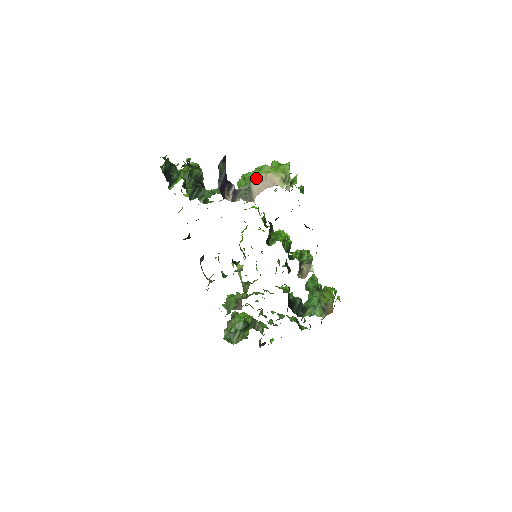
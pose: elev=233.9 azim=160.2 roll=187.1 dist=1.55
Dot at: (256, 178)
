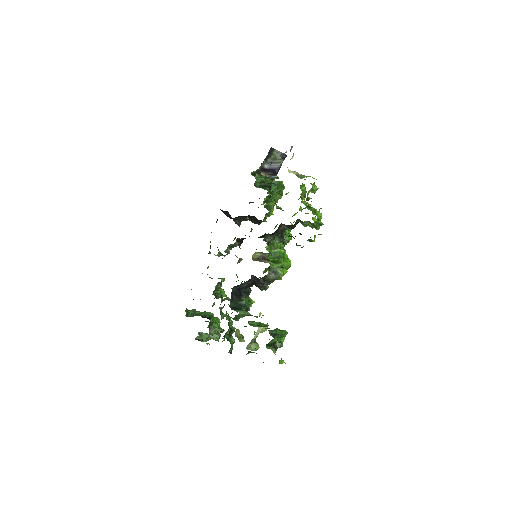
Dot at: occluded
